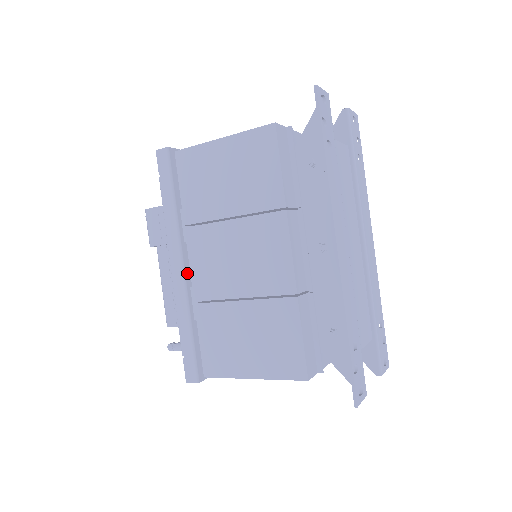
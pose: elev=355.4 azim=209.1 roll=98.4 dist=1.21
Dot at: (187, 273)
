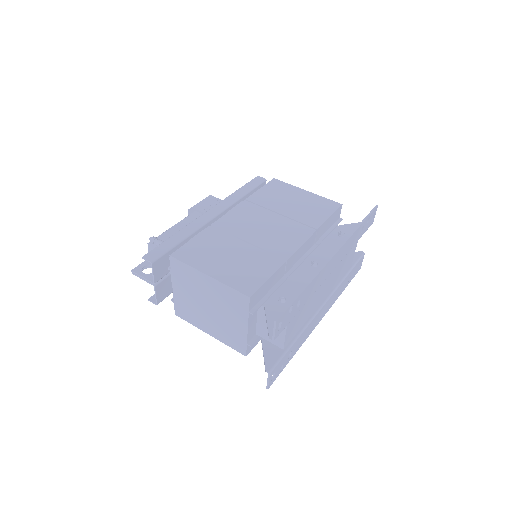
Dot at: (213, 221)
